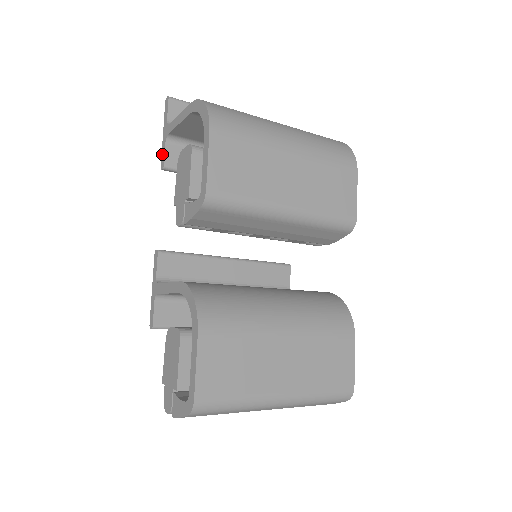
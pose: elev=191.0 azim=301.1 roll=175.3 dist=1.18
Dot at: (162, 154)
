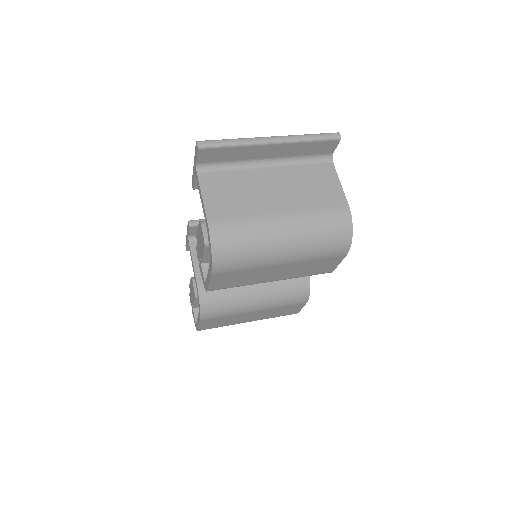
Dot at: (193, 177)
